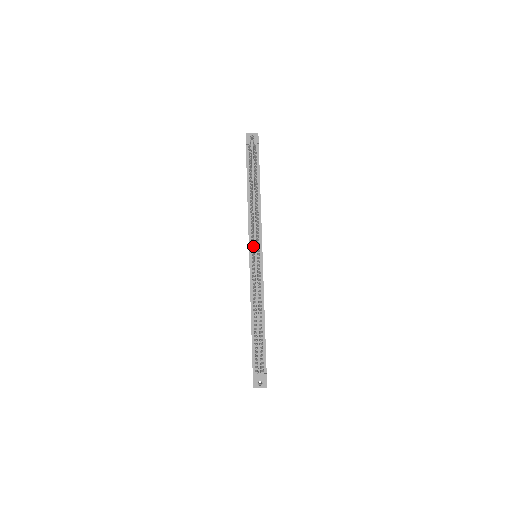
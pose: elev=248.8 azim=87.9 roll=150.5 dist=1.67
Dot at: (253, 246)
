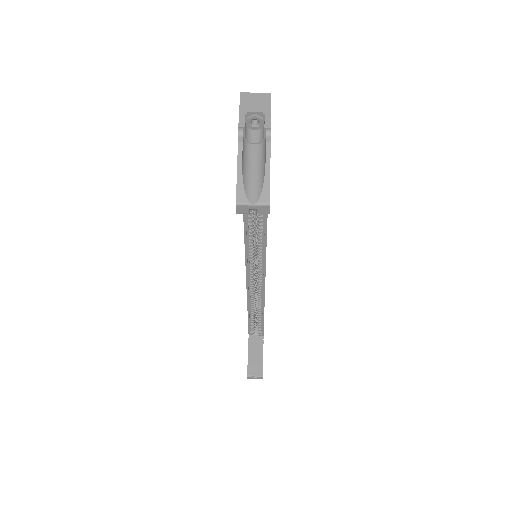
Dot at: occluded
